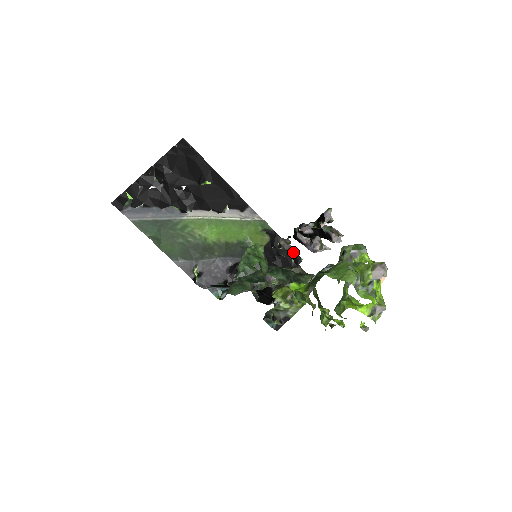
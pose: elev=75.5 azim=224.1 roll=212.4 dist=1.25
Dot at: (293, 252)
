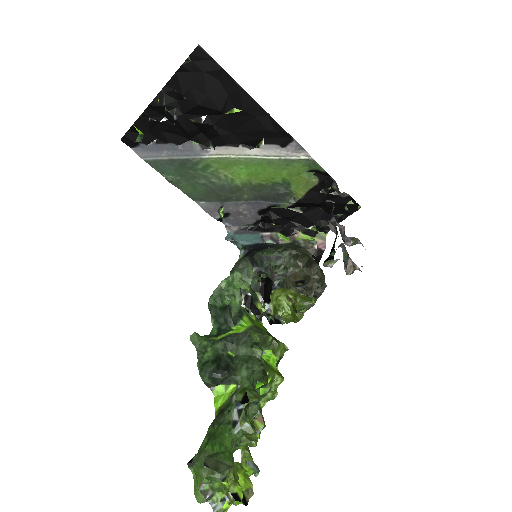
Dot at: (350, 197)
